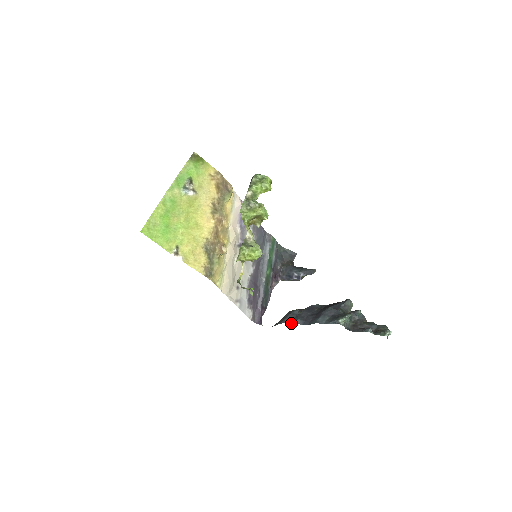
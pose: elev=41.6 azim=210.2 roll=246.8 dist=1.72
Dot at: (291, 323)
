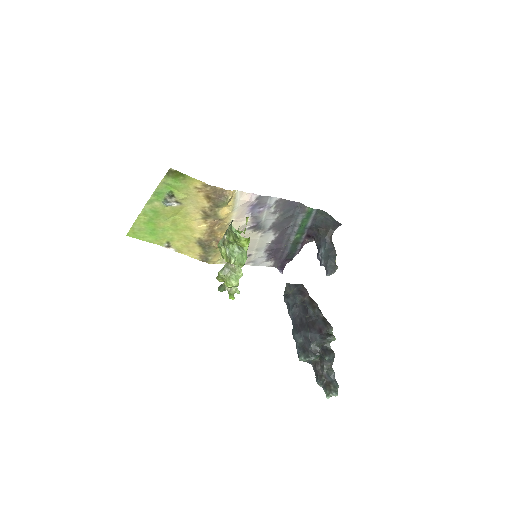
Dot at: (287, 307)
